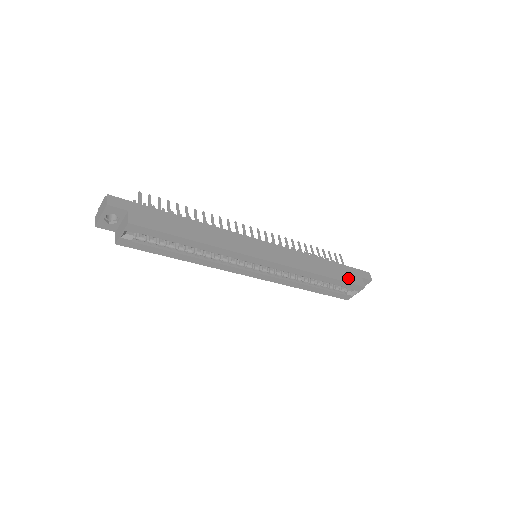
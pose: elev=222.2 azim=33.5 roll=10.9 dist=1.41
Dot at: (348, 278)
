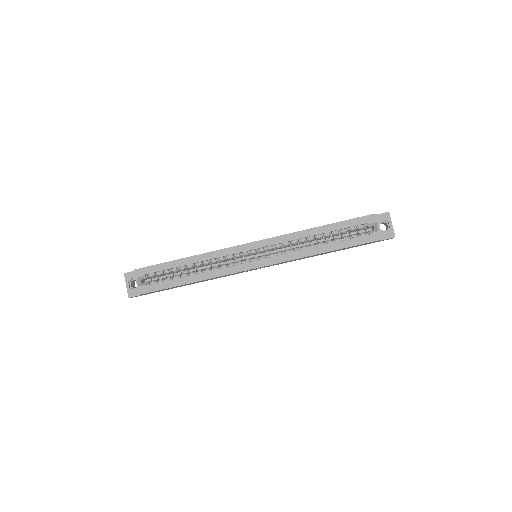
Dot at: occluded
